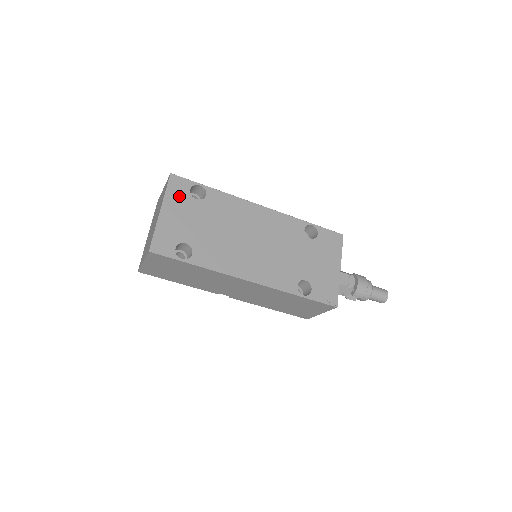
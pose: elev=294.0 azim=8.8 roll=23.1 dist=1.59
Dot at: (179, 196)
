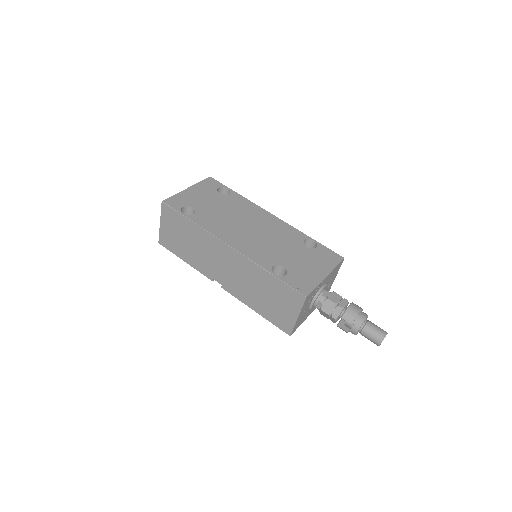
Dot at: (207, 187)
